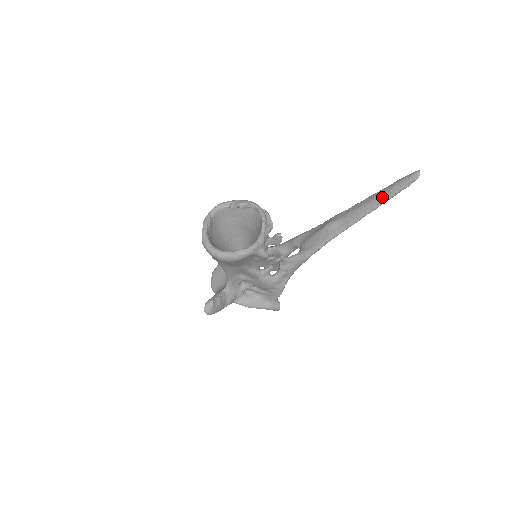
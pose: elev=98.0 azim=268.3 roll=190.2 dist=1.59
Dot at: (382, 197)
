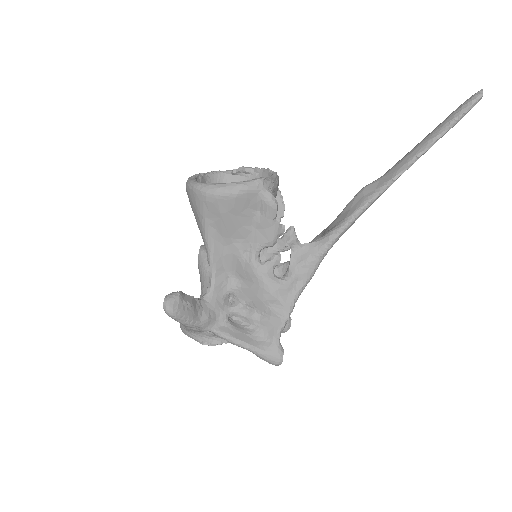
Dot at: (436, 130)
